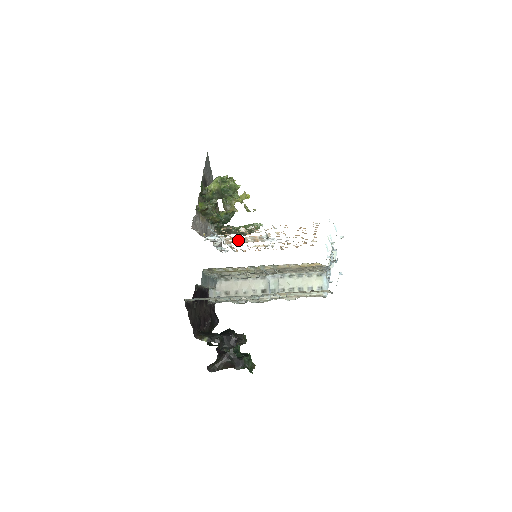
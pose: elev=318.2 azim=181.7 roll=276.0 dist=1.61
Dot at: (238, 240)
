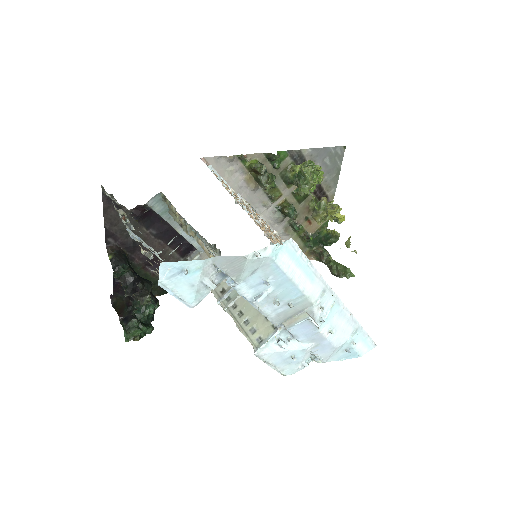
Dot at: occluded
